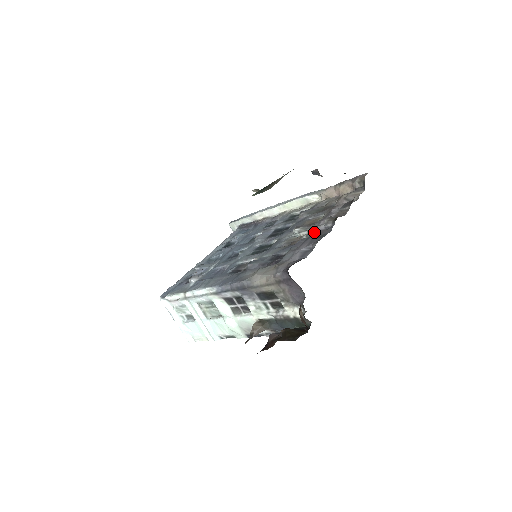
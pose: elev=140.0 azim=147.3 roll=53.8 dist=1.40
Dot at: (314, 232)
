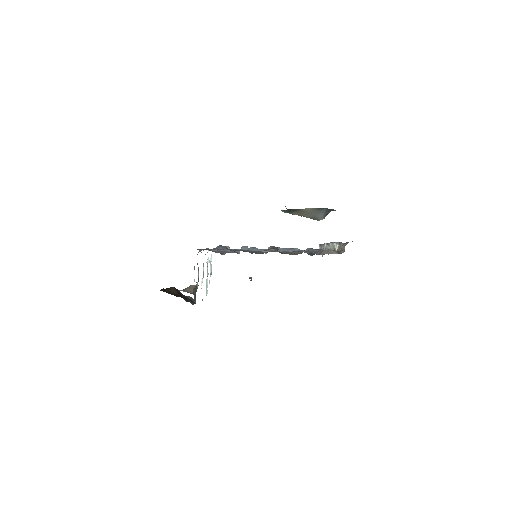
Dot at: occluded
